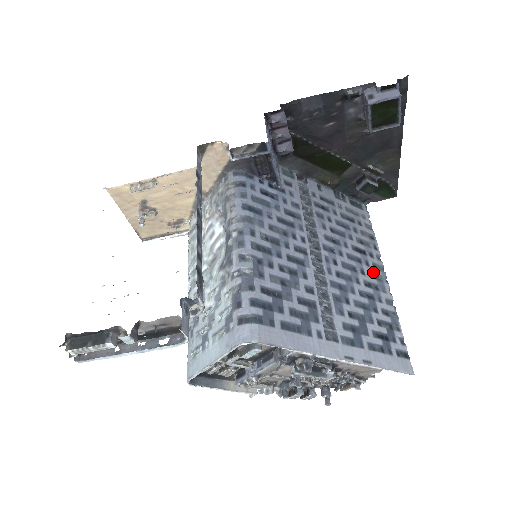
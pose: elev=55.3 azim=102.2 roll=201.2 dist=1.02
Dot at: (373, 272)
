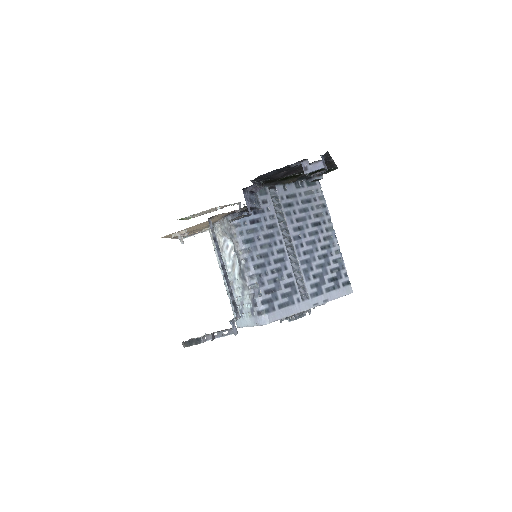
Dot at: (326, 236)
